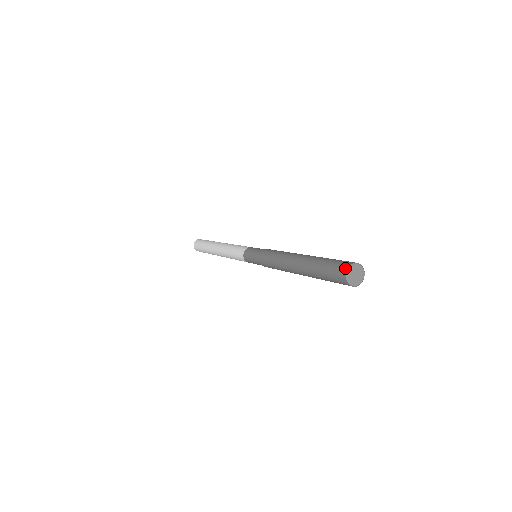
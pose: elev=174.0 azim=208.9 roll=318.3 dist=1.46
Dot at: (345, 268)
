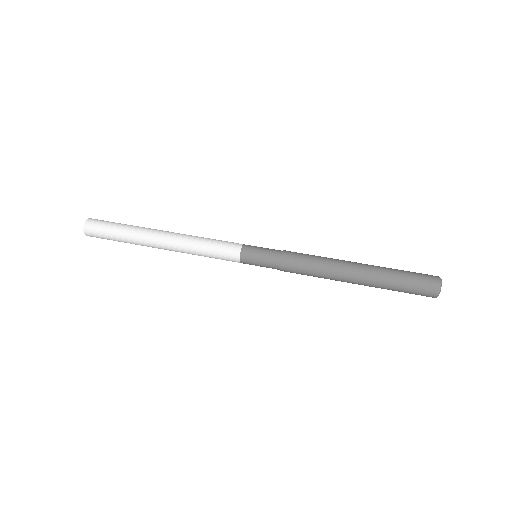
Dot at: (437, 285)
